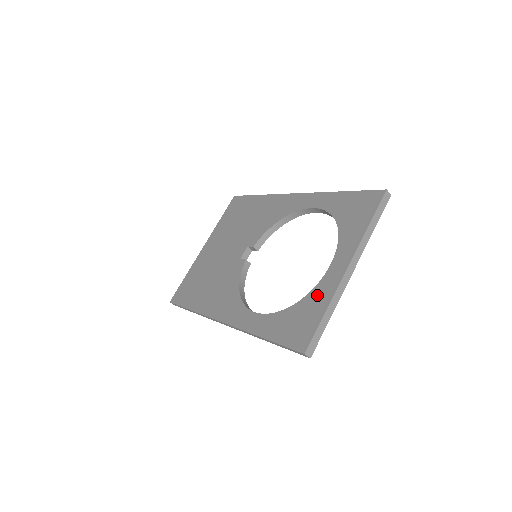
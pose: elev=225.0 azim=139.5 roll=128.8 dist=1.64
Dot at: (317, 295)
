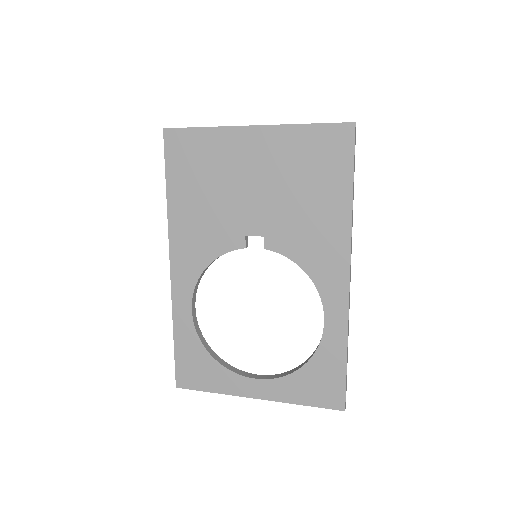
Dot at: (224, 378)
